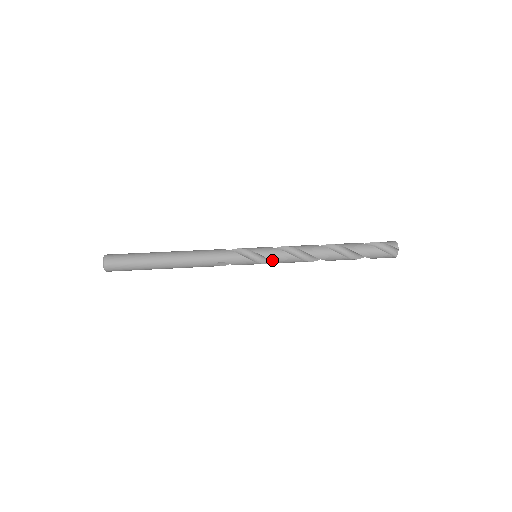
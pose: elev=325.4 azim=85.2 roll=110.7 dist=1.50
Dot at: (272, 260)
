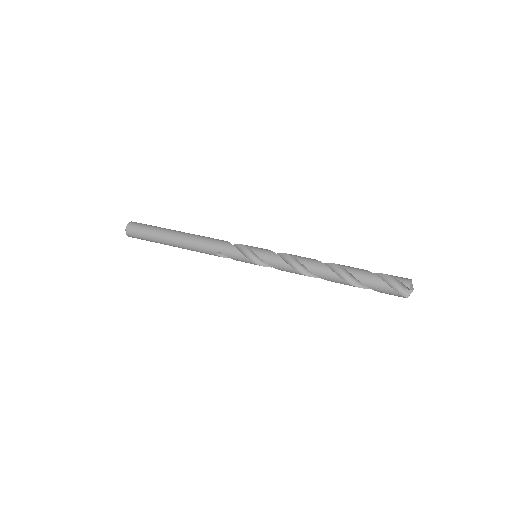
Dot at: occluded
